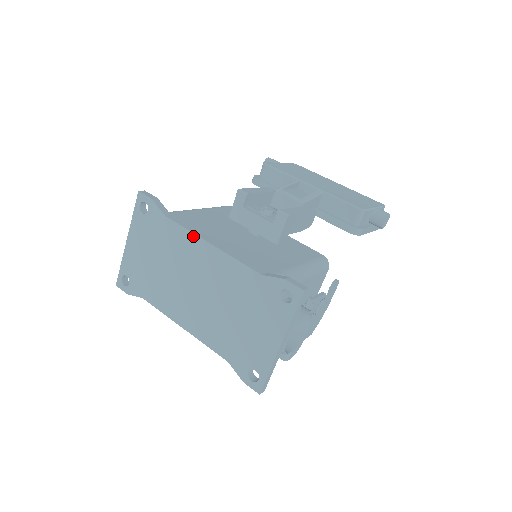
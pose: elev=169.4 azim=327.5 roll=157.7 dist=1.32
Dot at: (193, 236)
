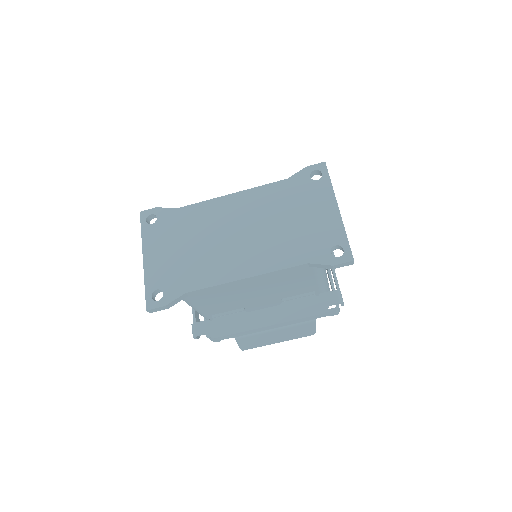
Dot at: (212, 201)
